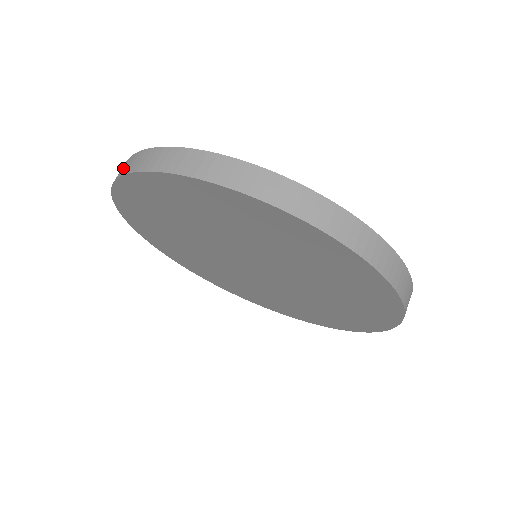
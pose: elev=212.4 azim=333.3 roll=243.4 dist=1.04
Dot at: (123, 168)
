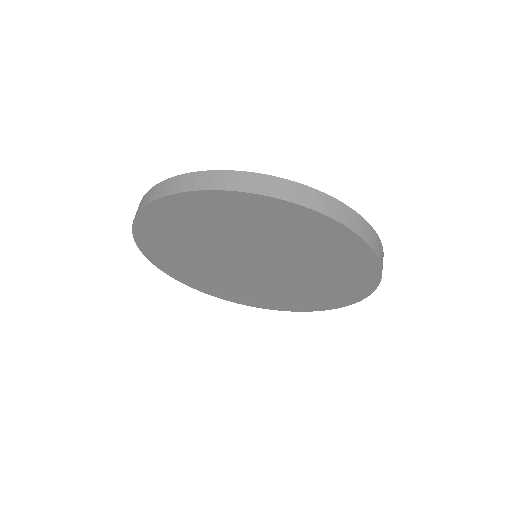
Dot at: occluded
